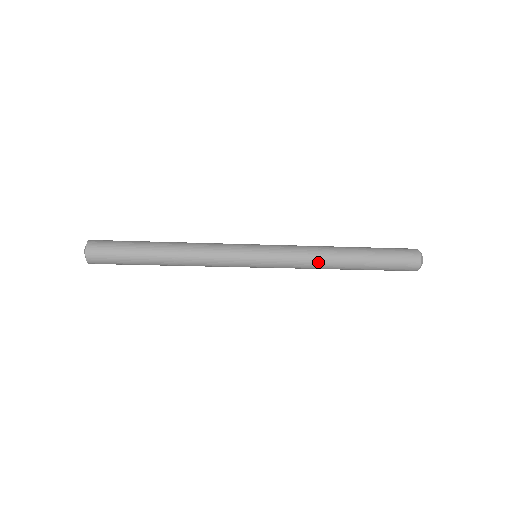
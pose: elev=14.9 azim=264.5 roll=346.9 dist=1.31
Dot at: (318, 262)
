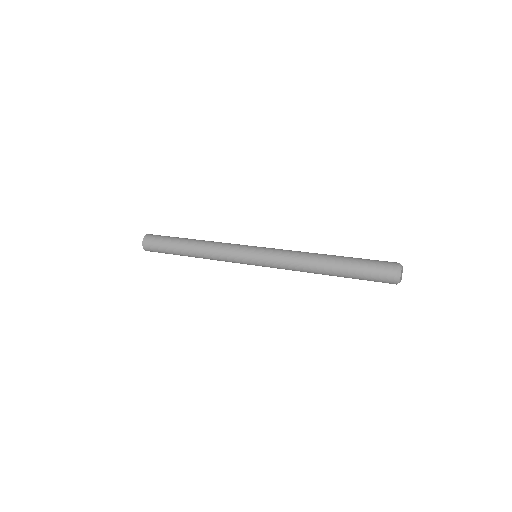
Dot at: (300, 267)
